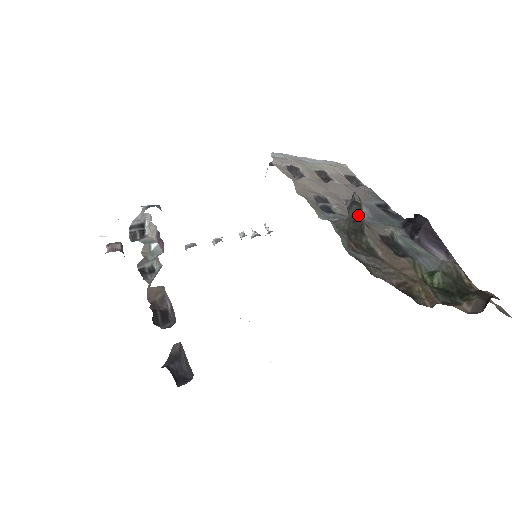
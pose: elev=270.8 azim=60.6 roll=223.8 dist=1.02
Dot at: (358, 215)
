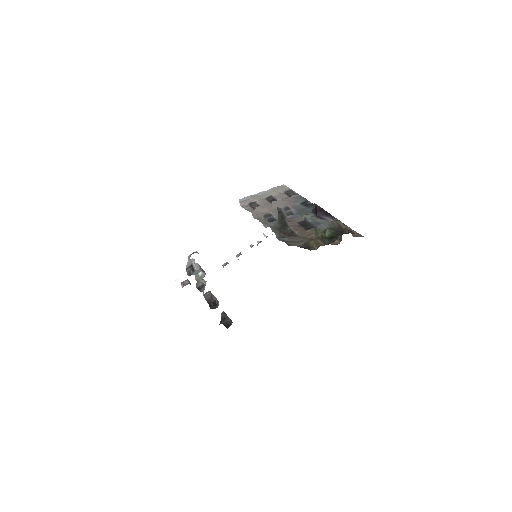
Dot at: (282, 218)
